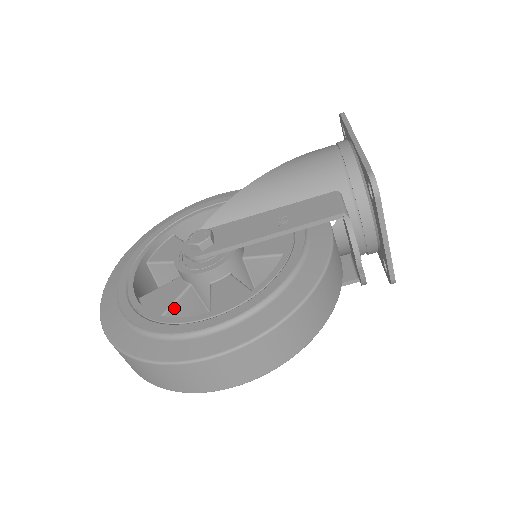
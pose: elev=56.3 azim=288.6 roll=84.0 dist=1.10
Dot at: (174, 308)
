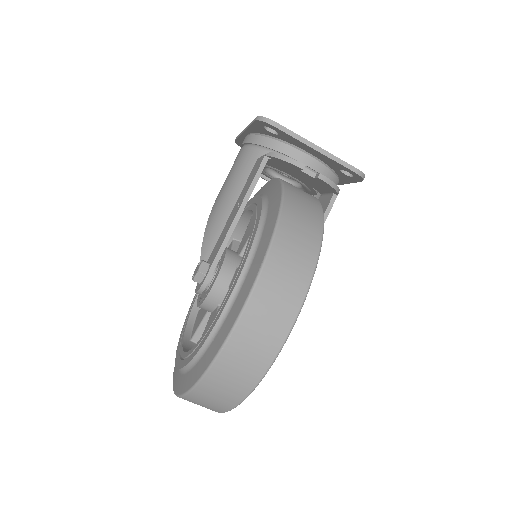
Dot at: occluded
